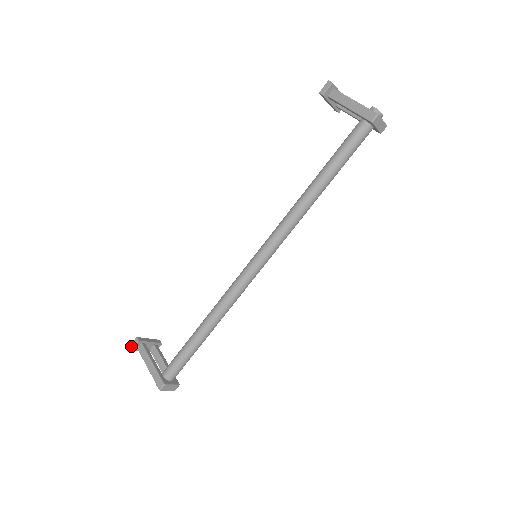
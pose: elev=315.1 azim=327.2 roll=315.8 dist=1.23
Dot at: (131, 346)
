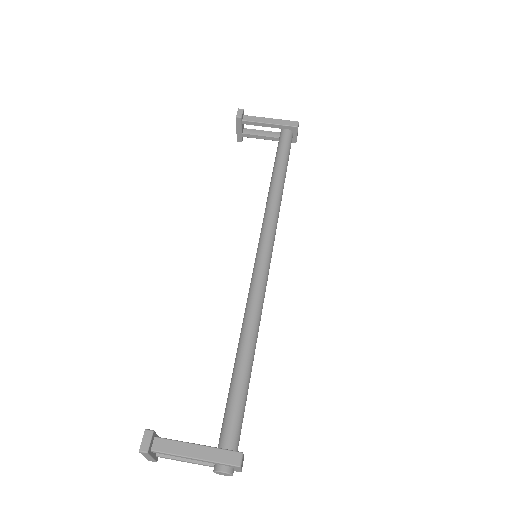
Dot at: (143, 448)
